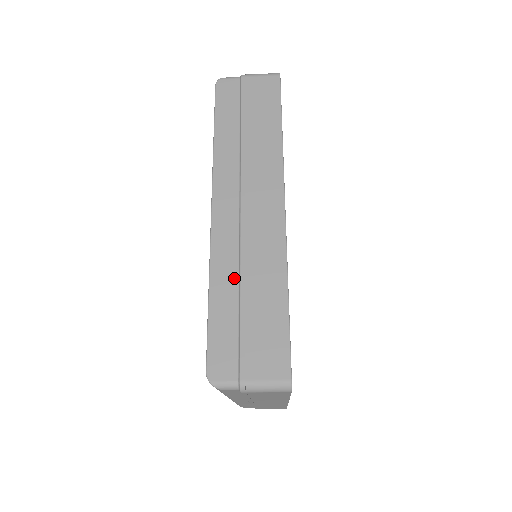
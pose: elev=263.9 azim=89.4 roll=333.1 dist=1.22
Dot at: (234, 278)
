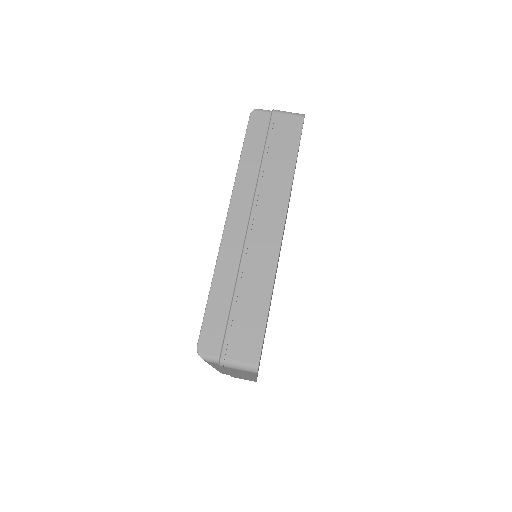
Dot at: (232, 279)
